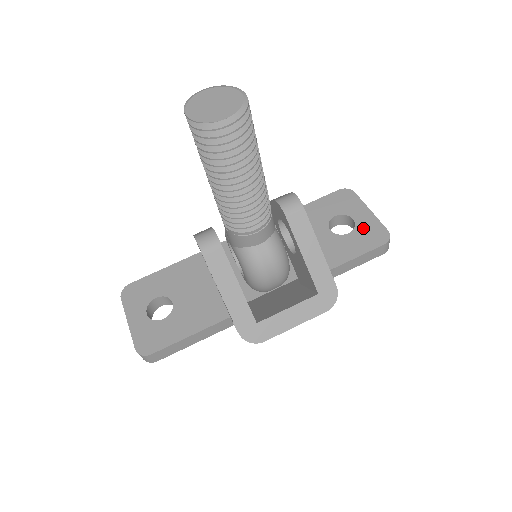
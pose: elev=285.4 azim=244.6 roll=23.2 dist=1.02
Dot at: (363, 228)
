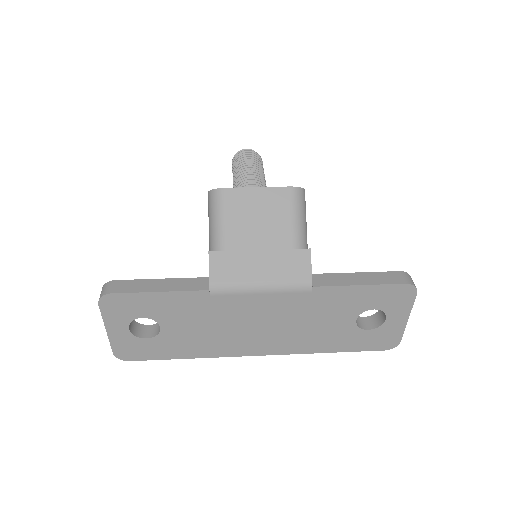
Dot at: occluded
